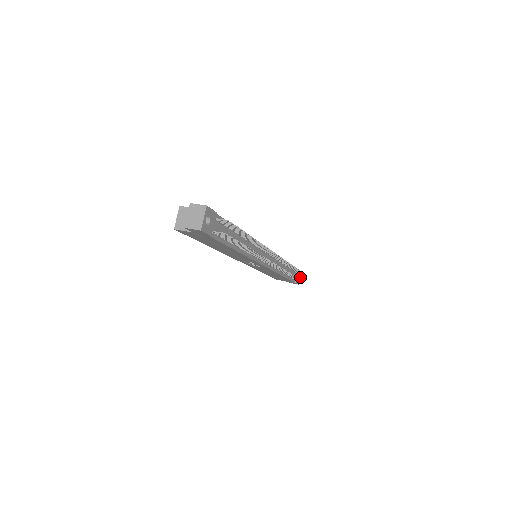
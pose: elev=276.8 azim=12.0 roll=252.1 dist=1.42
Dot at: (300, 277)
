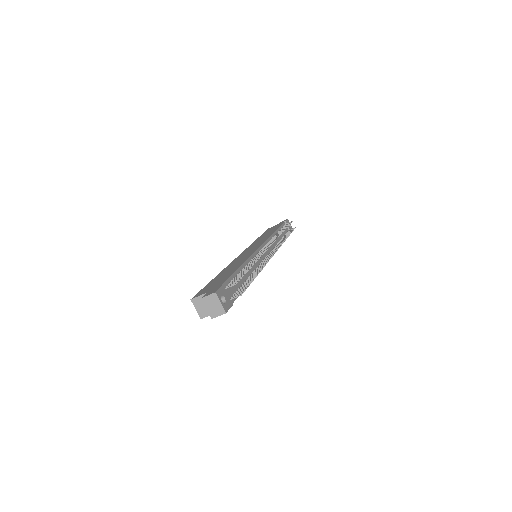
Dot at: (290, 224)
